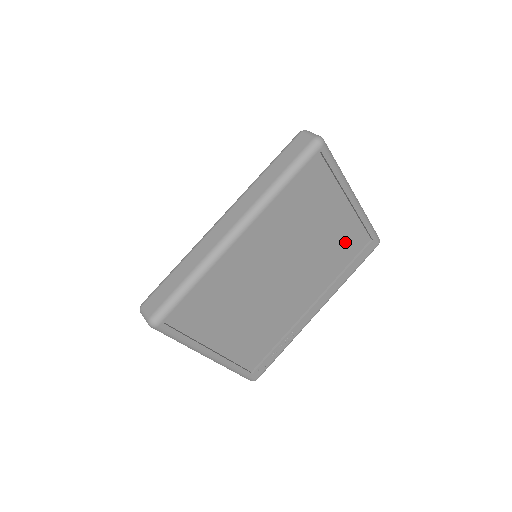
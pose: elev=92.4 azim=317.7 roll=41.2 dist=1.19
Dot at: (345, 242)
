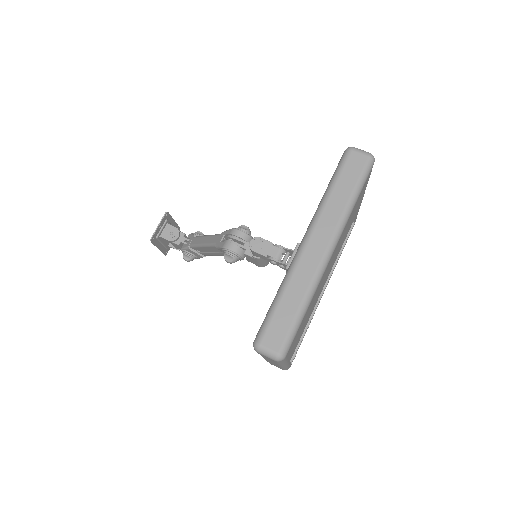
Dot at: (347, 231)
